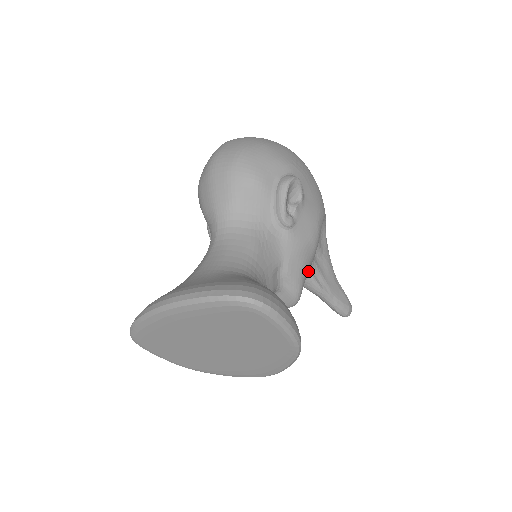
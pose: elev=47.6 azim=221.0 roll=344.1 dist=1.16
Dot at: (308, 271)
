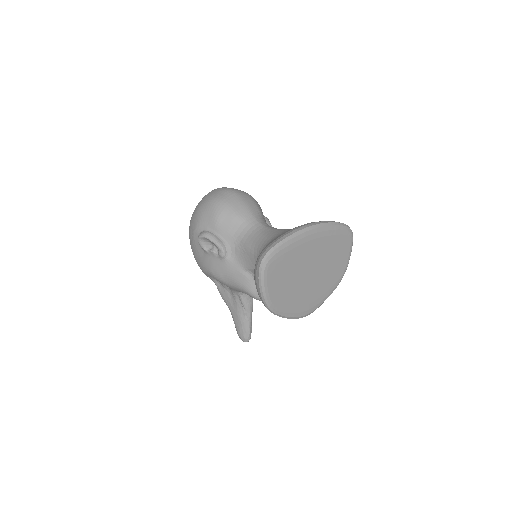
Dot at: occluded
